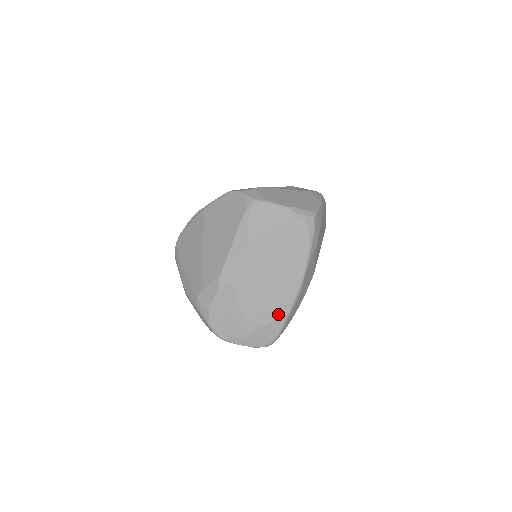
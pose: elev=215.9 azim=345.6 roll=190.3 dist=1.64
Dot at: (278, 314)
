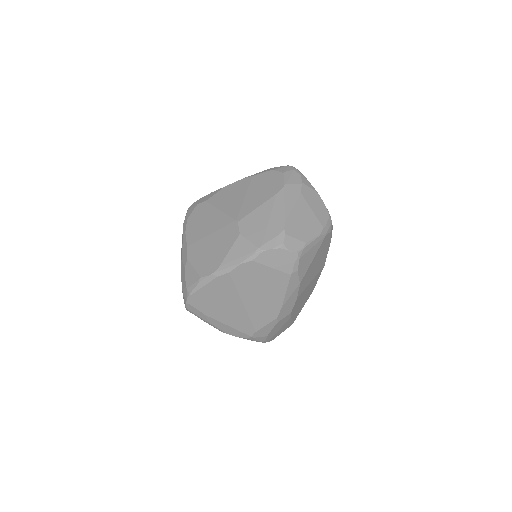
Dot at: occluded
